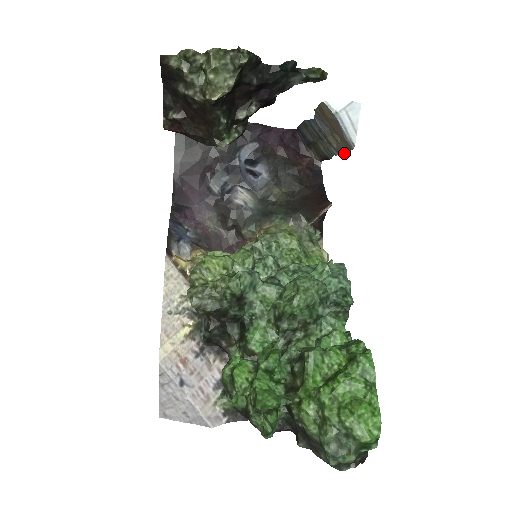
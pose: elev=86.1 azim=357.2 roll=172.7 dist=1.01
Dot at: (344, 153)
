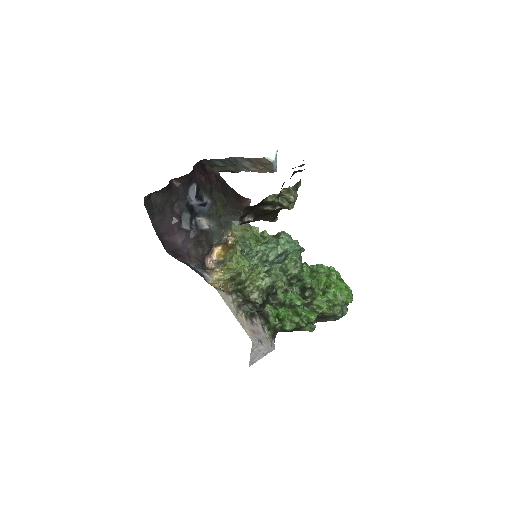
Dot at: occluded
